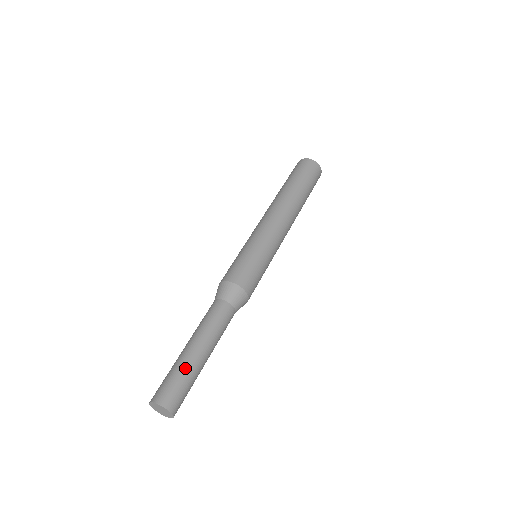
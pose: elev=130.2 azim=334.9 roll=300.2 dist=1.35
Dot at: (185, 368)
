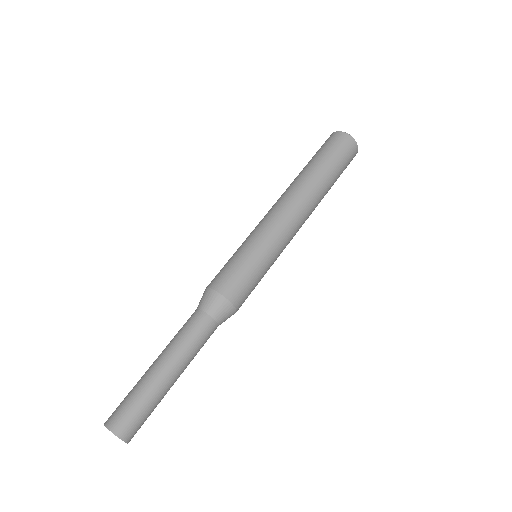
Dot at: (146, 391)
